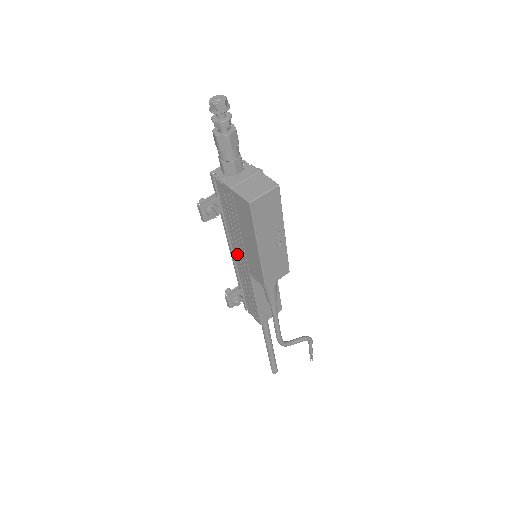
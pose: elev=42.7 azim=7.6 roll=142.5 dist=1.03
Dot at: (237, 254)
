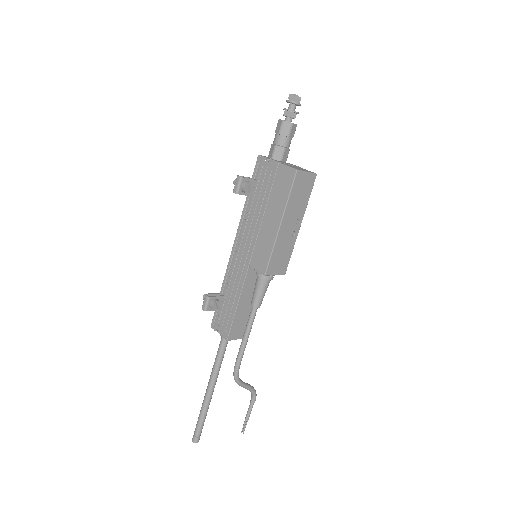
Dot at: (243, 244)
